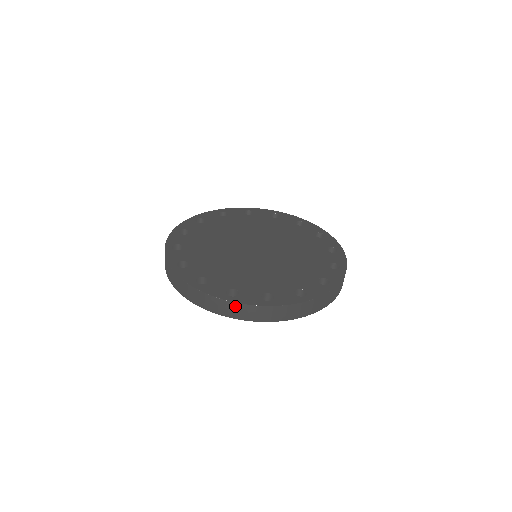
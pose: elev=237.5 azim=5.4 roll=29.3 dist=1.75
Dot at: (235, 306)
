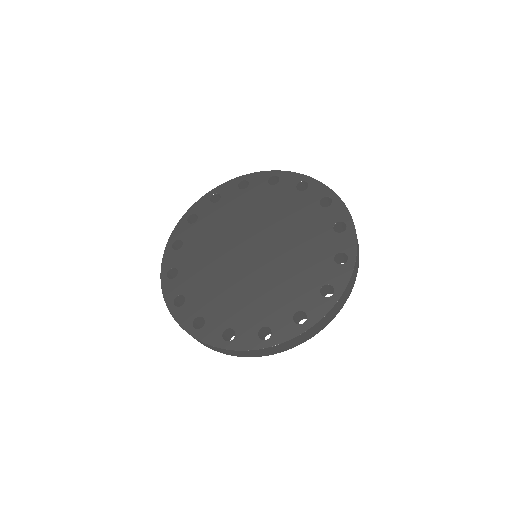
Dot at: (197, 340)
